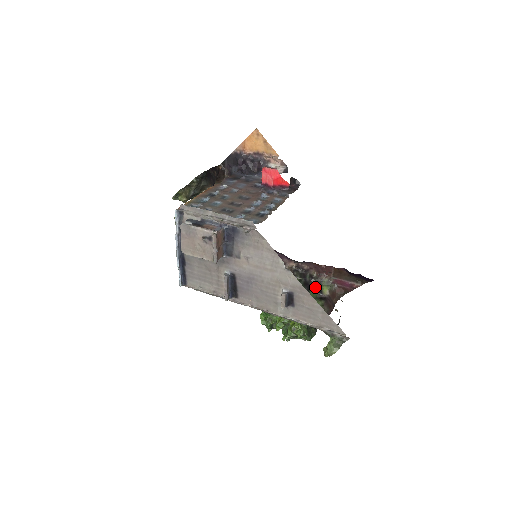
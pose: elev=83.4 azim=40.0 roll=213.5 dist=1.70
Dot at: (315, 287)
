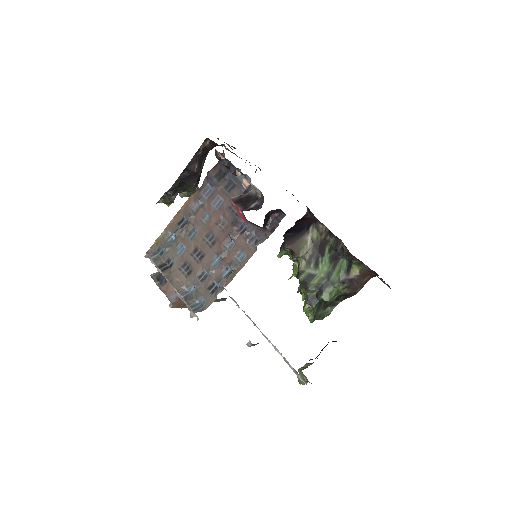
Dot at: (344, 263)
